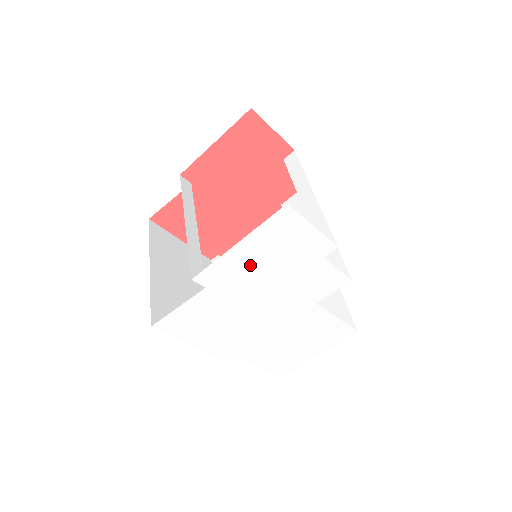
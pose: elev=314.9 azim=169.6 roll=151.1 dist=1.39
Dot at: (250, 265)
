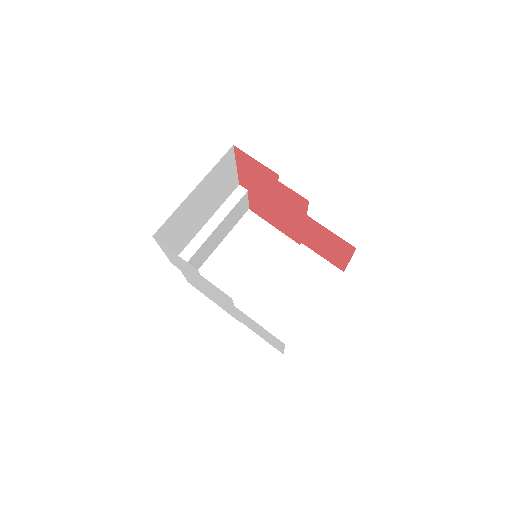
Dot at: (180, 265)
